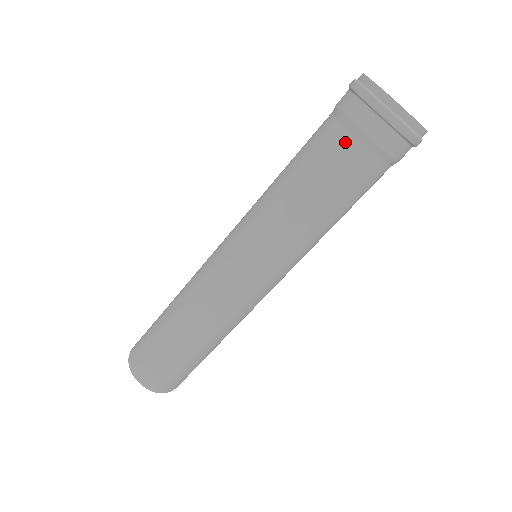
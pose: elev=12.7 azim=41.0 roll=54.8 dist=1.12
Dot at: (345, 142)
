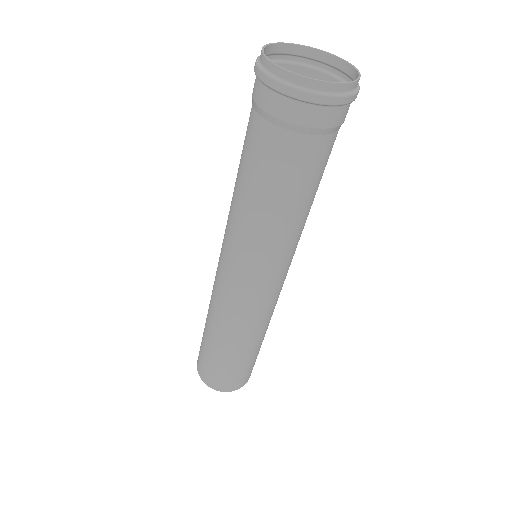
Dot at: (282, 140)
